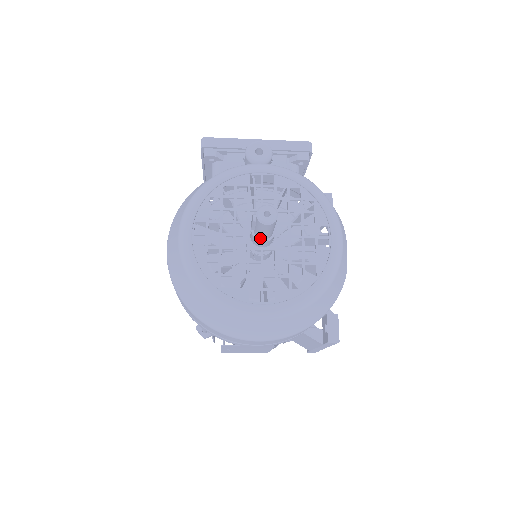
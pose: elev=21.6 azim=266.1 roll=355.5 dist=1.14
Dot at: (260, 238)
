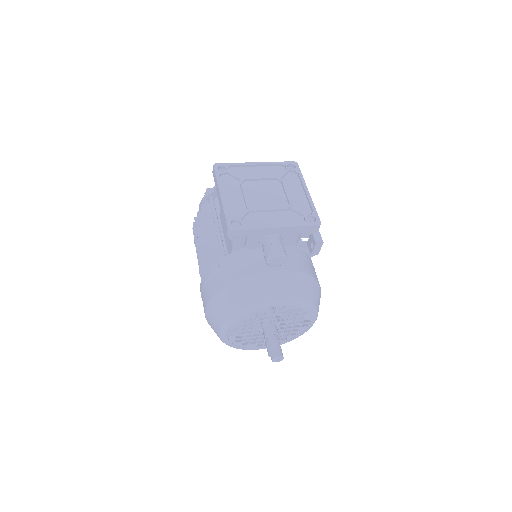
Dot at: occluded
